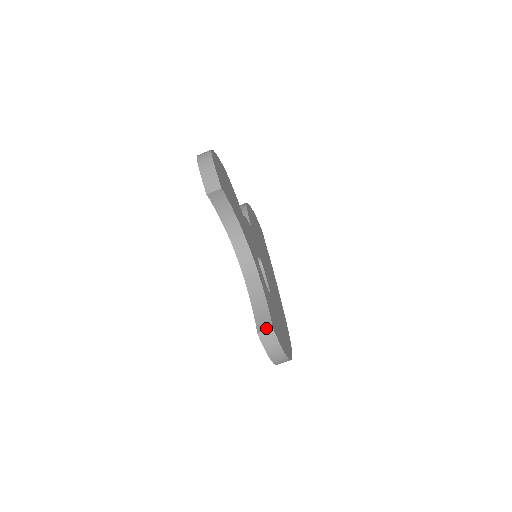
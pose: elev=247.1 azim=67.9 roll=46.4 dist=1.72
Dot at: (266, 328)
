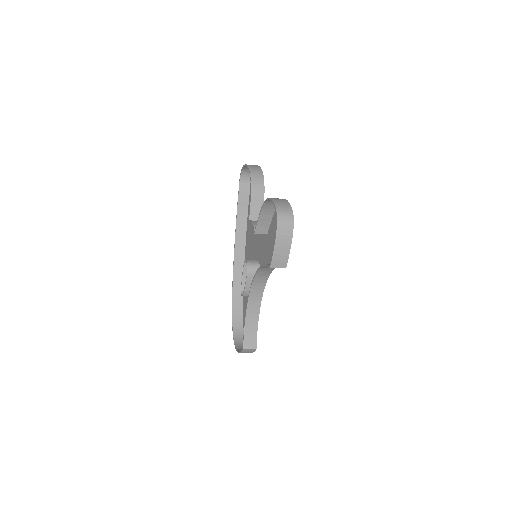
Dot at: (251, 348)
